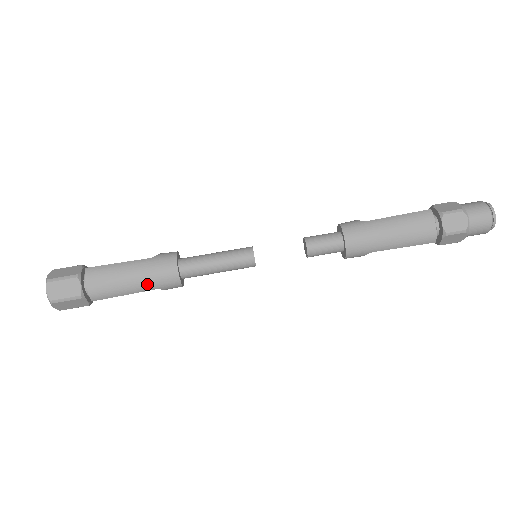
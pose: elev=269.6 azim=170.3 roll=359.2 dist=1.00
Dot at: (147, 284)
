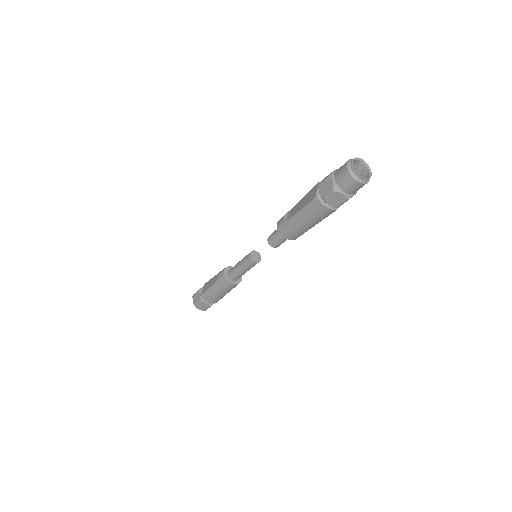
Dot at: (227, 291)
